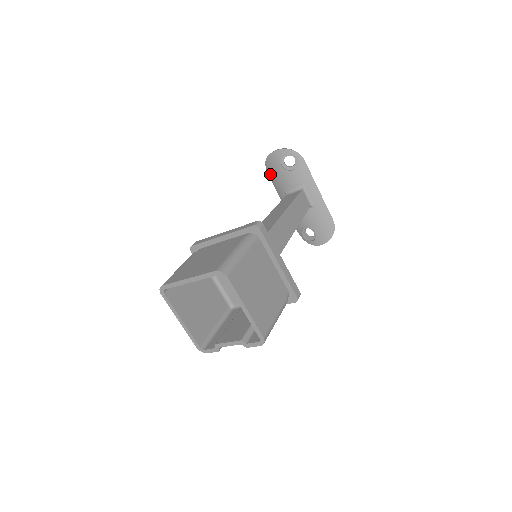
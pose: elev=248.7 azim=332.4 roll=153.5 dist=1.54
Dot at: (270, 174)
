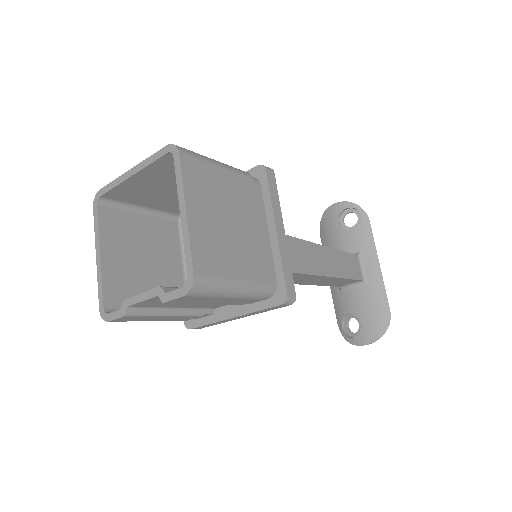
Dot at: (323, 236)
